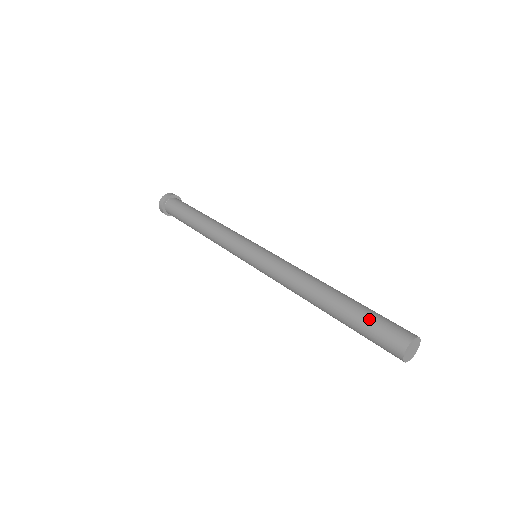
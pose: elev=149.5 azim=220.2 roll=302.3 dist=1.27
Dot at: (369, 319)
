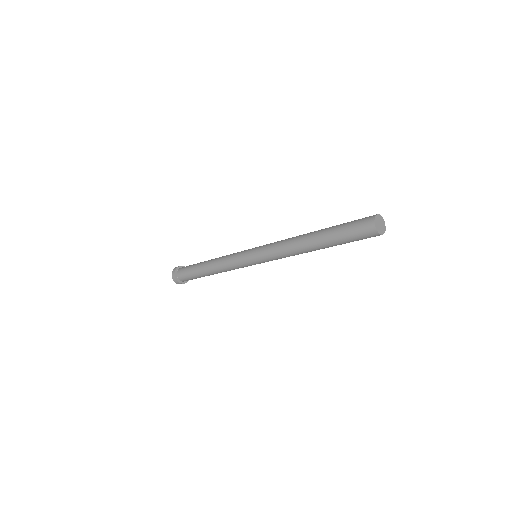
Dot at: (344, 227)
